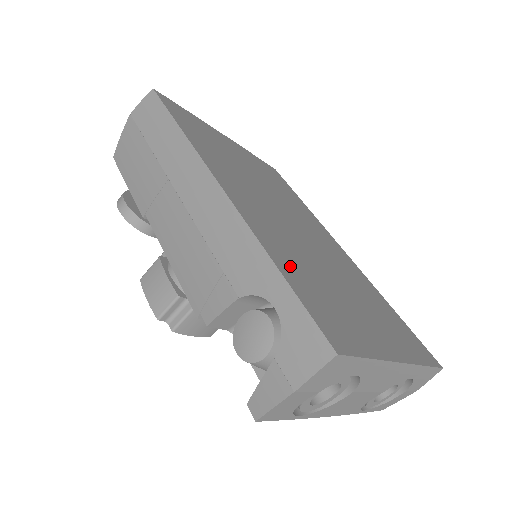
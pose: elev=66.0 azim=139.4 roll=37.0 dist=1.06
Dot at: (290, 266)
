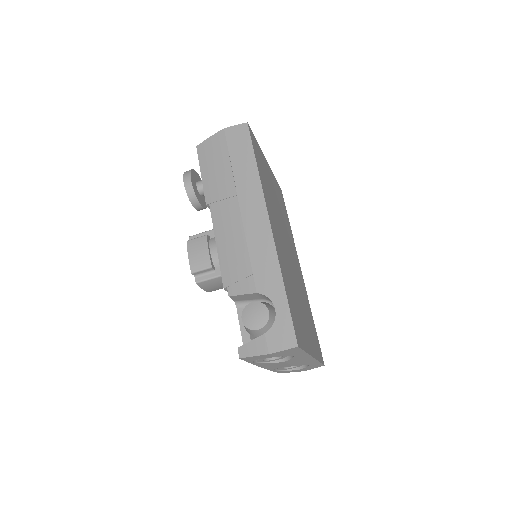
Dot at: (288, 287)
